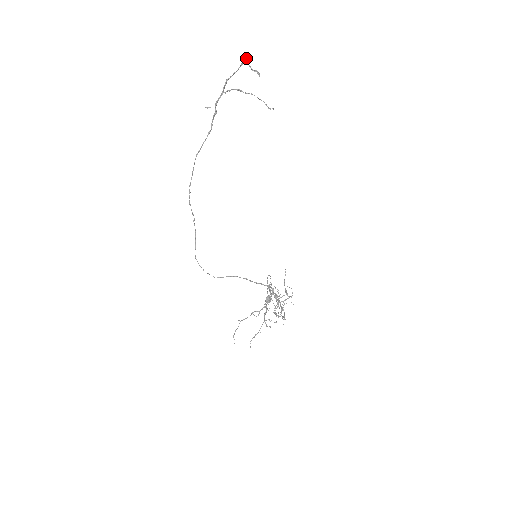
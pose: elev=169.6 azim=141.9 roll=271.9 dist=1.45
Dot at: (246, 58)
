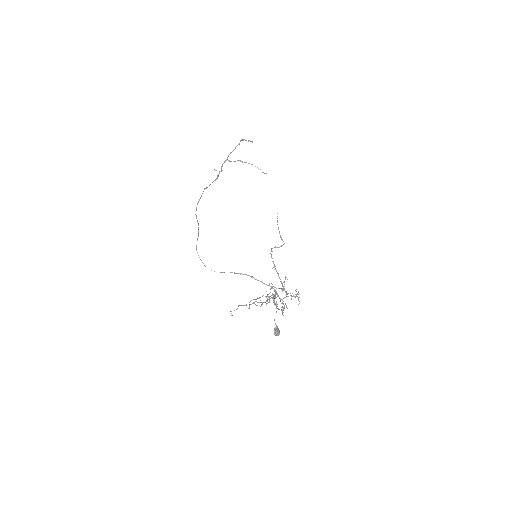
Dot at: (243, 140)
